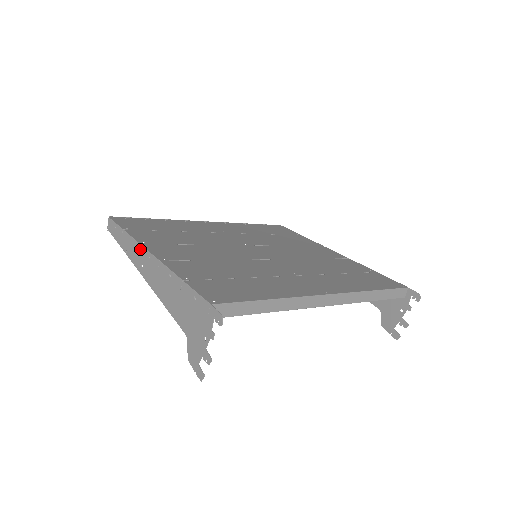
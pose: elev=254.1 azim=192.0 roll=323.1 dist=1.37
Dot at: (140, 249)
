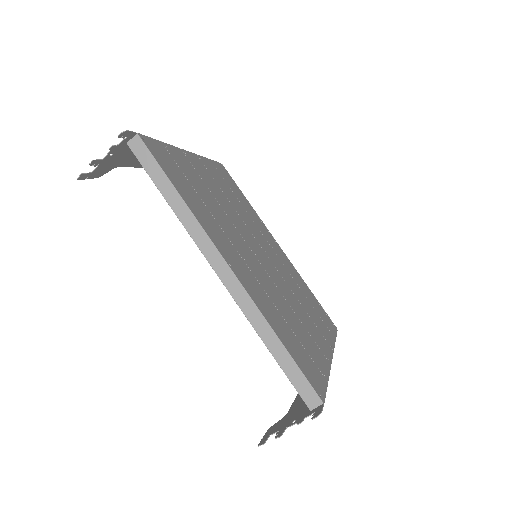
Dot at: occluded
